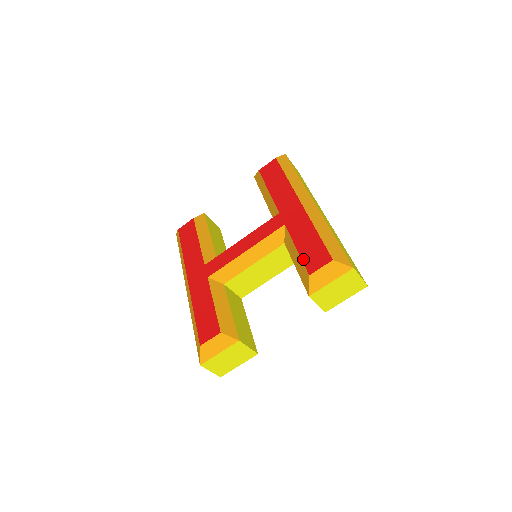
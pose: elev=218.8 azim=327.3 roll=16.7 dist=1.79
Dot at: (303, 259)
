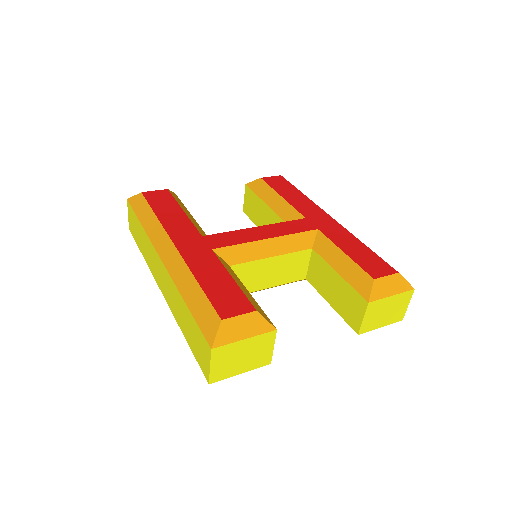
Dot at: (359, 263)
